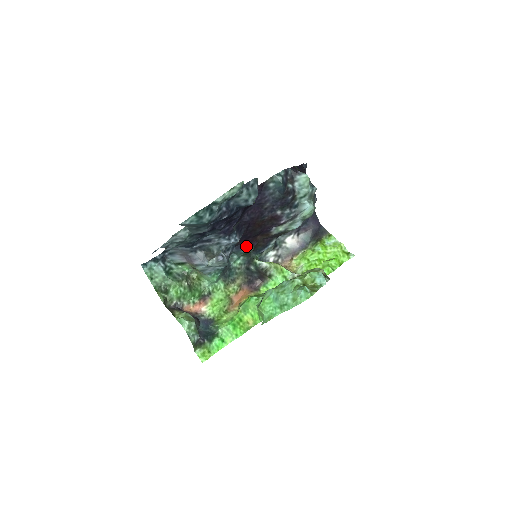
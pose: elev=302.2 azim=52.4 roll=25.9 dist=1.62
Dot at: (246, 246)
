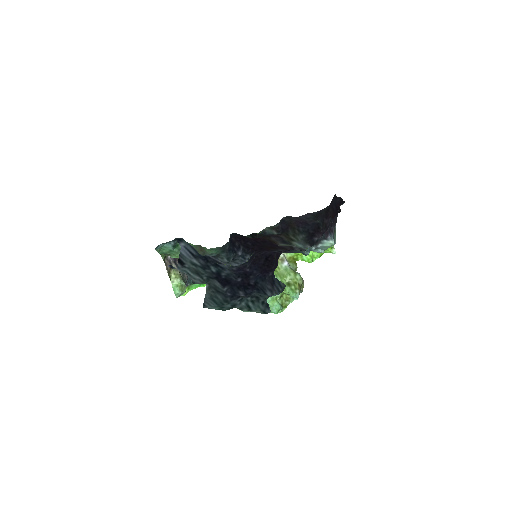
Dot at: occluded
